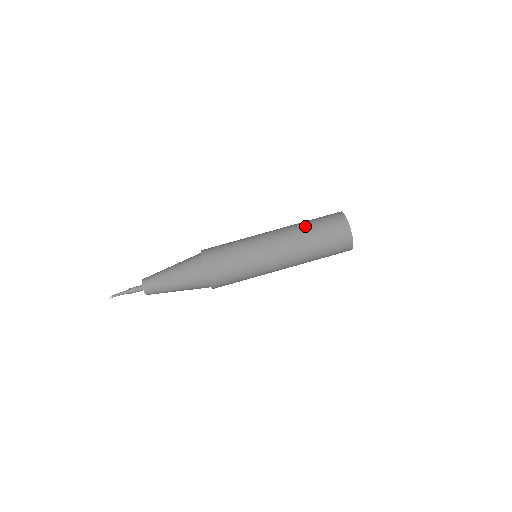
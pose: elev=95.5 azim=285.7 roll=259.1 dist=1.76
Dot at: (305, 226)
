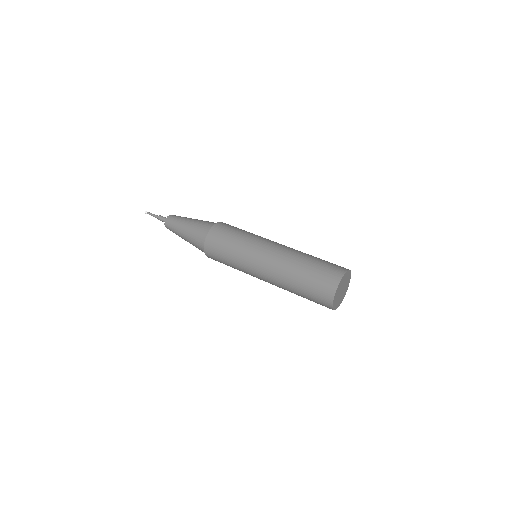
Dot at: occluded
